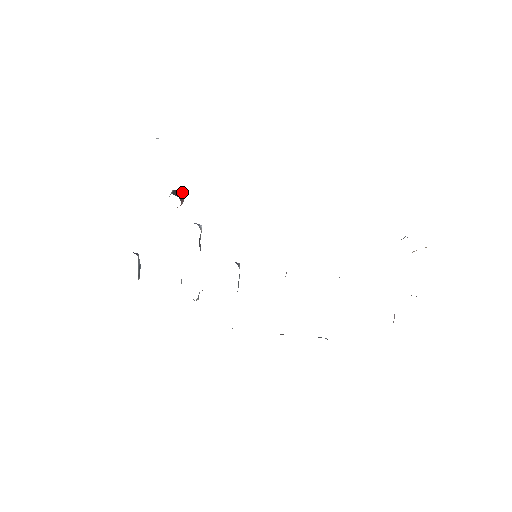
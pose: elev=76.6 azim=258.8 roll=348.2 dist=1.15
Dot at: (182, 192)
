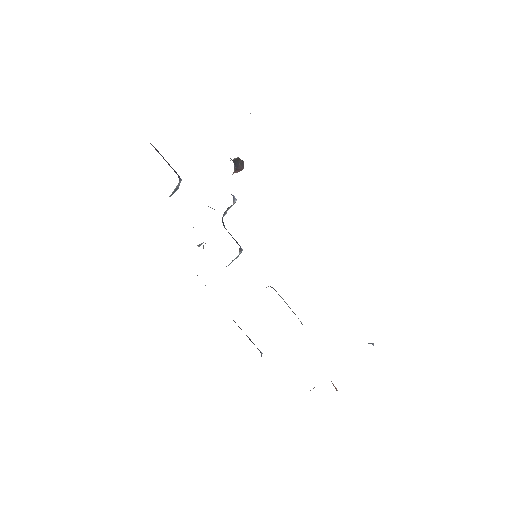
Dot at: (243, 164)
